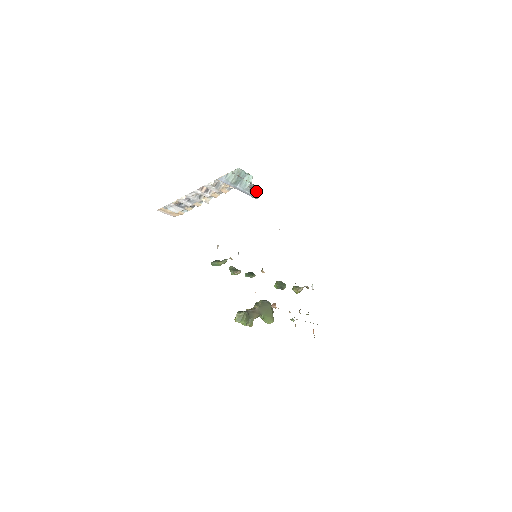
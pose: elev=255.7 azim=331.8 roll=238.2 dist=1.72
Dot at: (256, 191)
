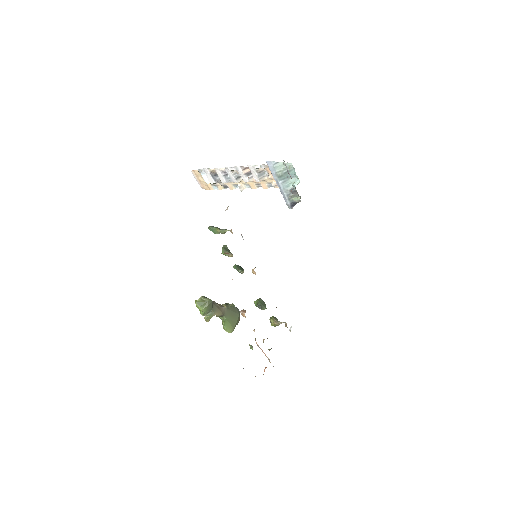
Dot at: (294, 199)
